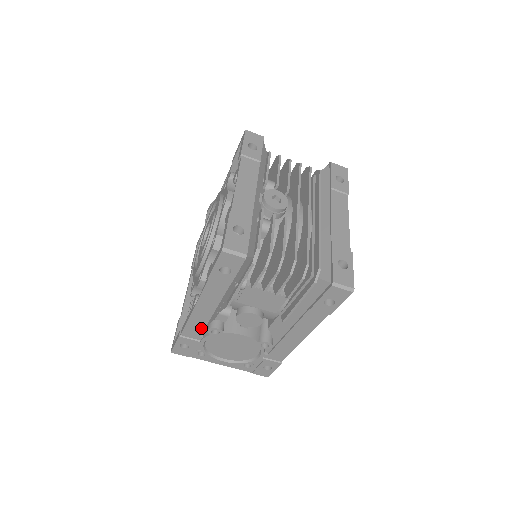
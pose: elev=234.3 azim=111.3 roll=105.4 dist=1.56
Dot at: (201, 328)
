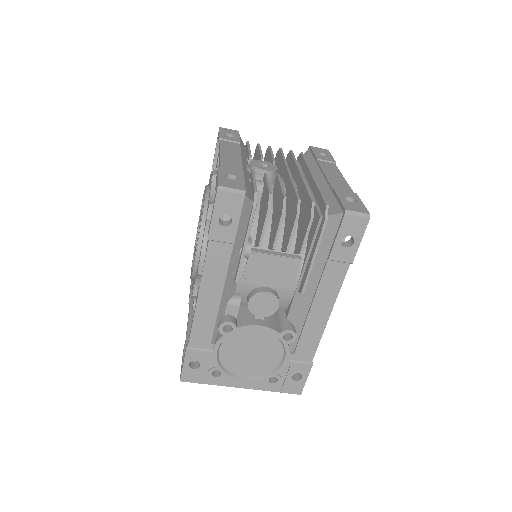
Dot at: (210, 327)
